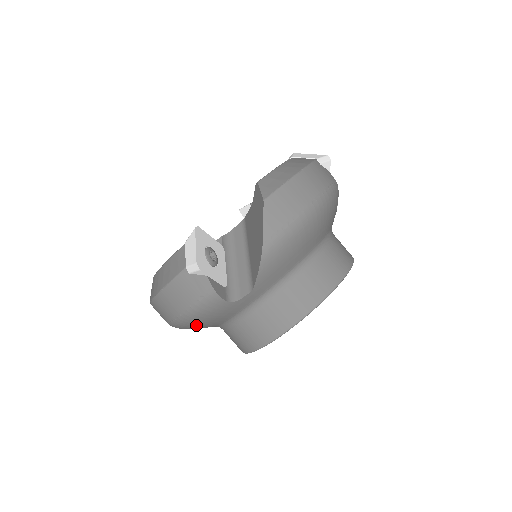
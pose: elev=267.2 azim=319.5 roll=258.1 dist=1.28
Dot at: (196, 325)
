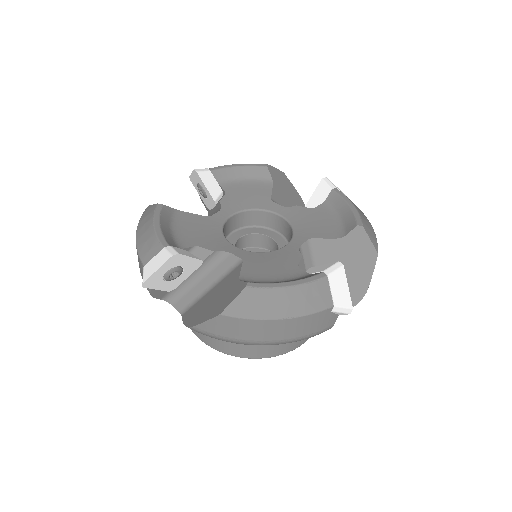
Dot at: occluded
